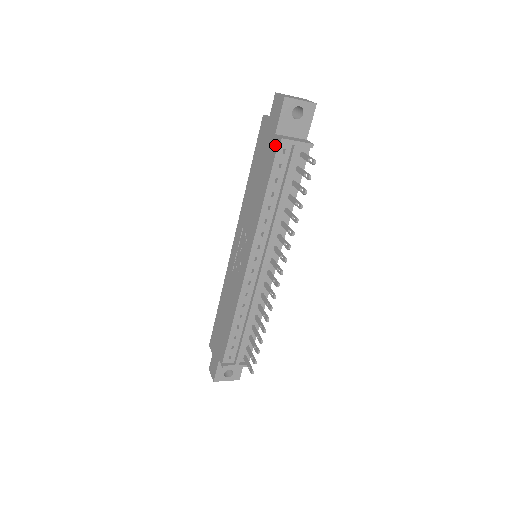
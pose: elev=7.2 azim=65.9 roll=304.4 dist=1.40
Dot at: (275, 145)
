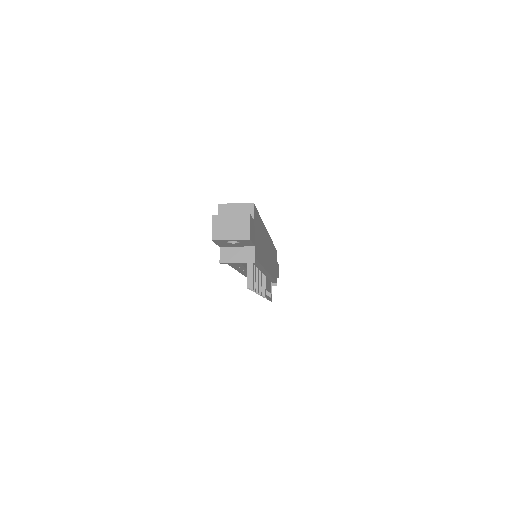
Dot at: occluded
